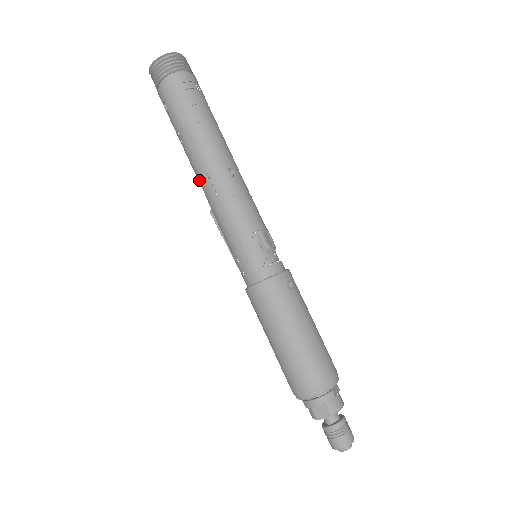
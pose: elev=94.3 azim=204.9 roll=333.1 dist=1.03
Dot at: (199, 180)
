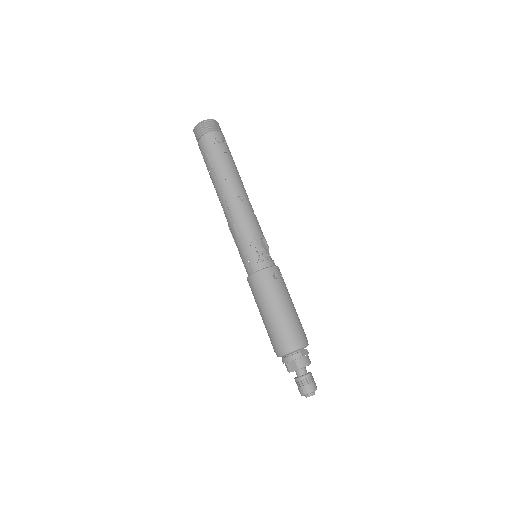
Dot at: occluded
